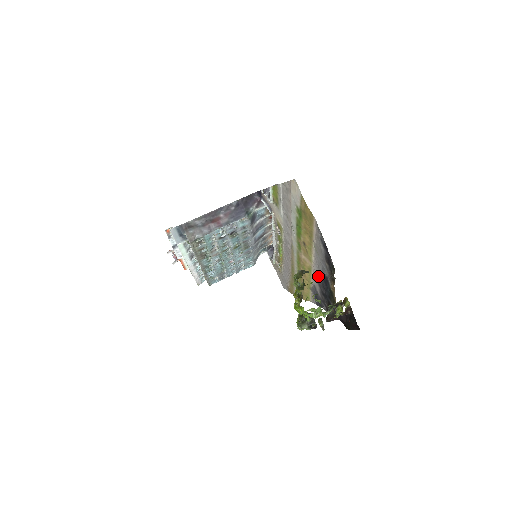
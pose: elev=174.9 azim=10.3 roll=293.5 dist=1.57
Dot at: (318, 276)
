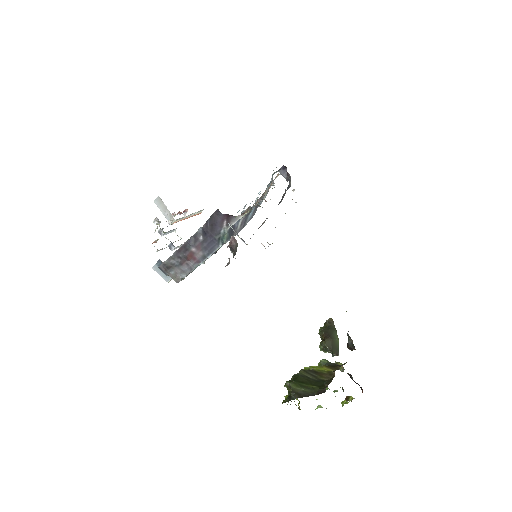
Dot at: occluded
